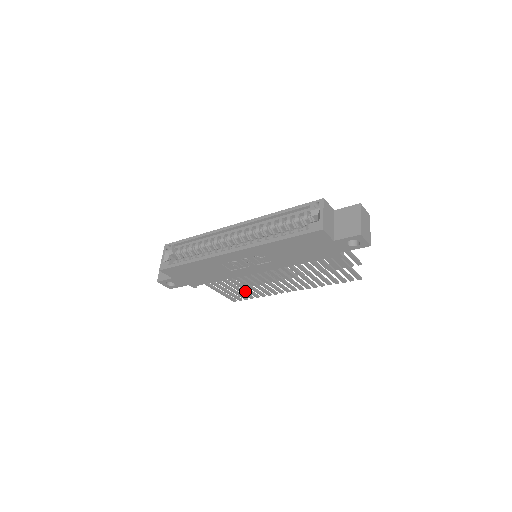
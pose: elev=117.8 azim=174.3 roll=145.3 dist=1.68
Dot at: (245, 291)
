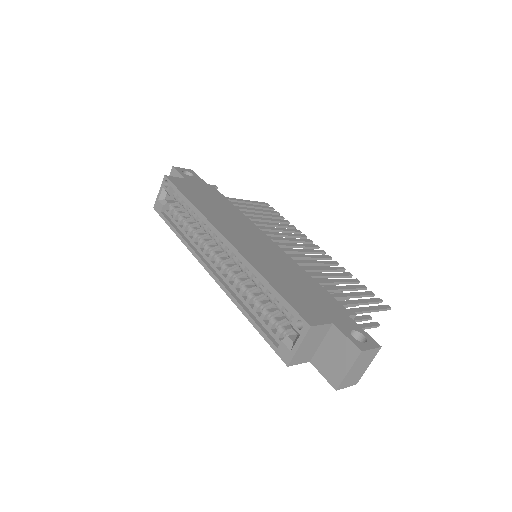
Dot at: occluded
